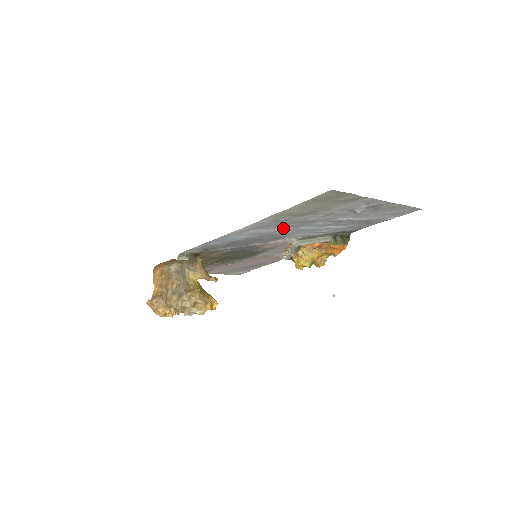
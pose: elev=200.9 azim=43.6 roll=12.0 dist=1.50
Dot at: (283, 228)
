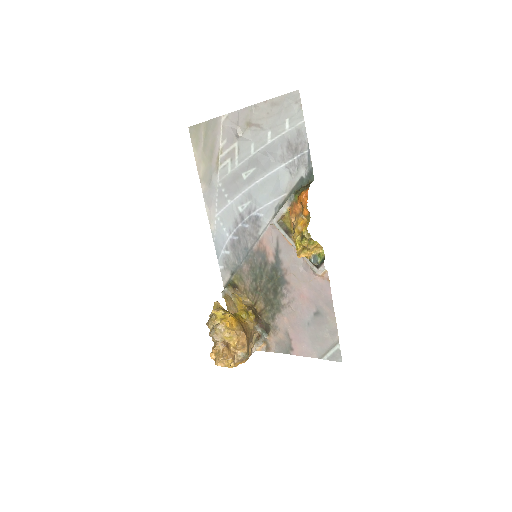
Dot at: (234, 199)
